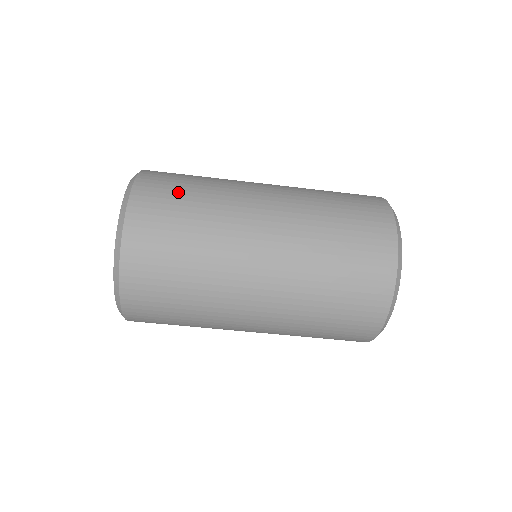
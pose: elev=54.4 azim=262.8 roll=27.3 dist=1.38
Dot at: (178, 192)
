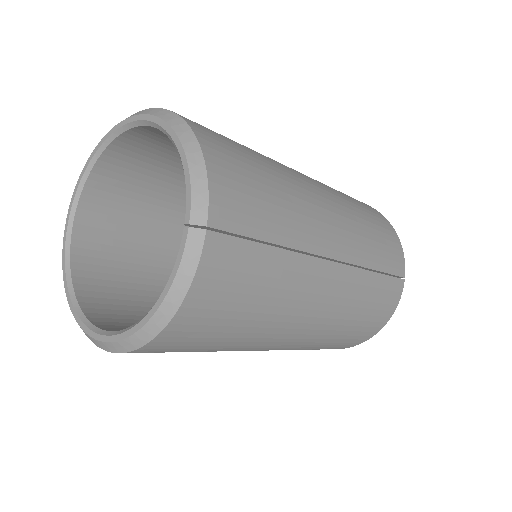
Dot at: (227, 322)
